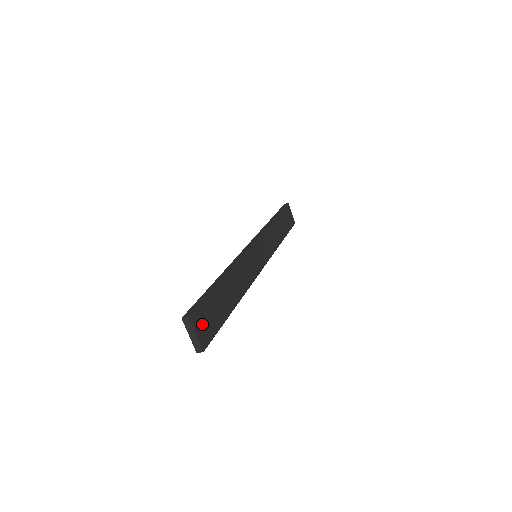
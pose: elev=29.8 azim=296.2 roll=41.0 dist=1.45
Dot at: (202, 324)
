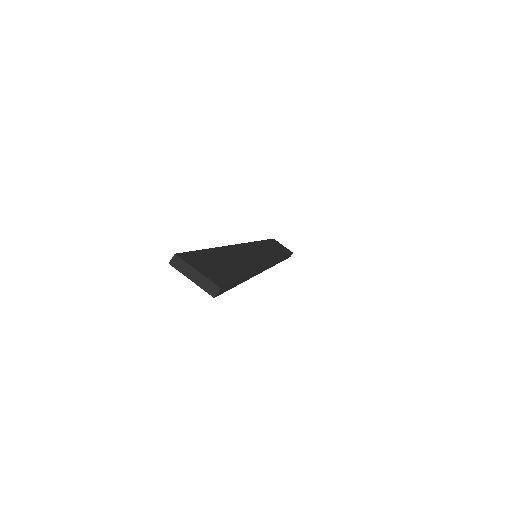
Dot at: (203, 267)
